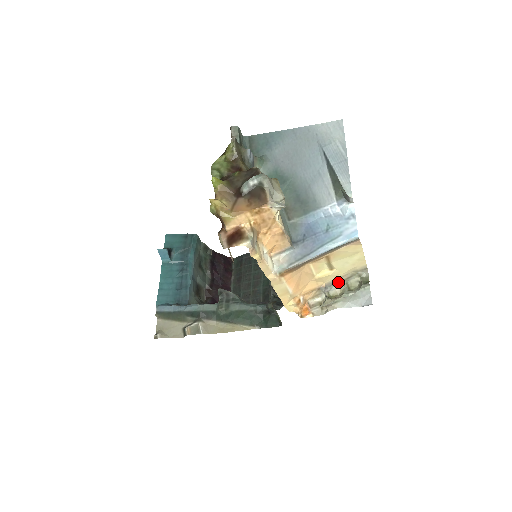
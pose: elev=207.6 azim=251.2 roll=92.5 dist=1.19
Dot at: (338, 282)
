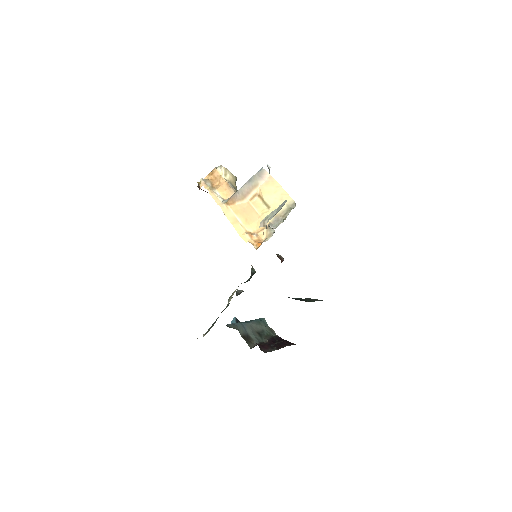
Dot at: (280, 220)
